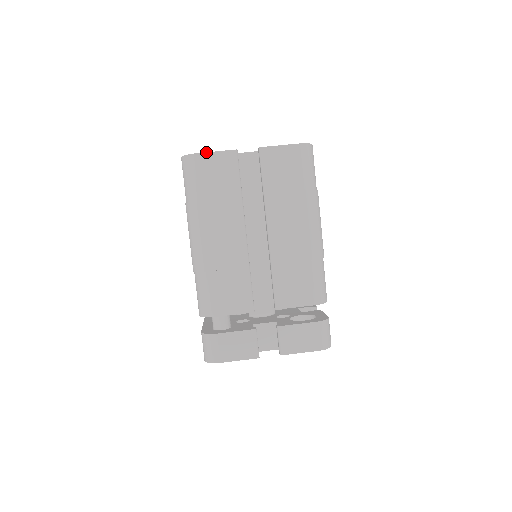
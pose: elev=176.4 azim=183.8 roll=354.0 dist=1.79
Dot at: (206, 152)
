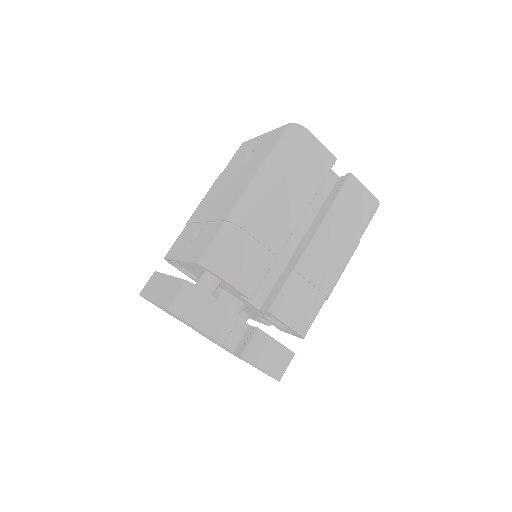
Dot at: occluded
